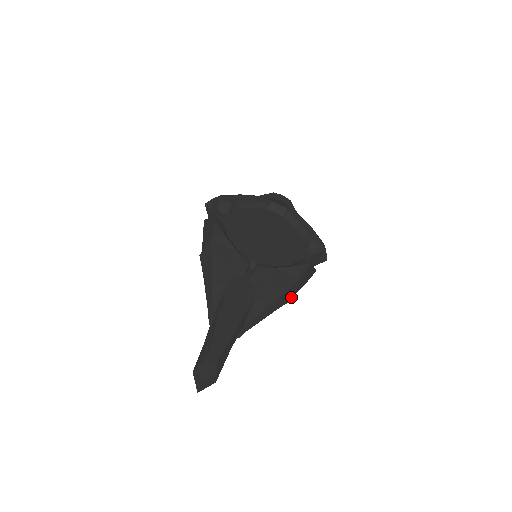
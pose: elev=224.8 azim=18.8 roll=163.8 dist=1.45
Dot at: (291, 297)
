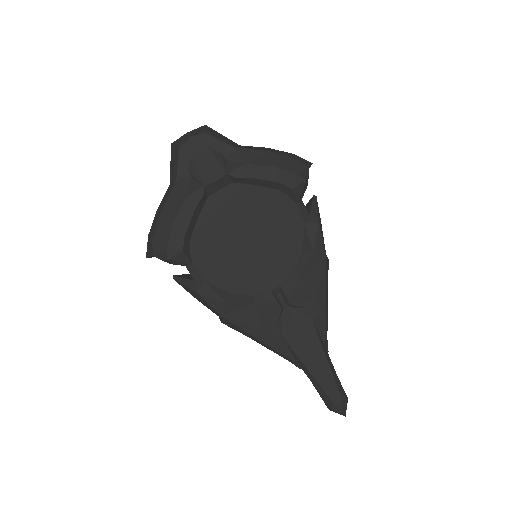
Dot at: (327, 266)
